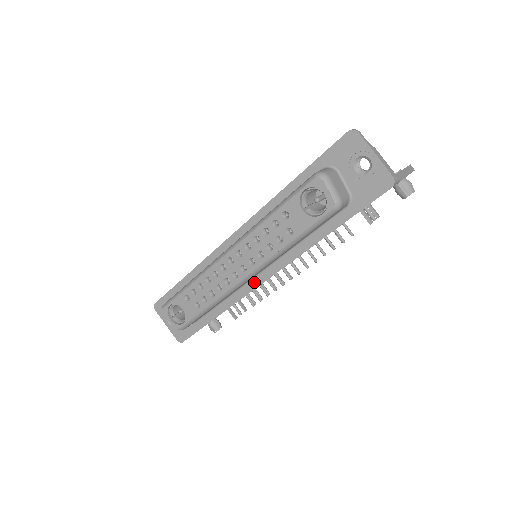
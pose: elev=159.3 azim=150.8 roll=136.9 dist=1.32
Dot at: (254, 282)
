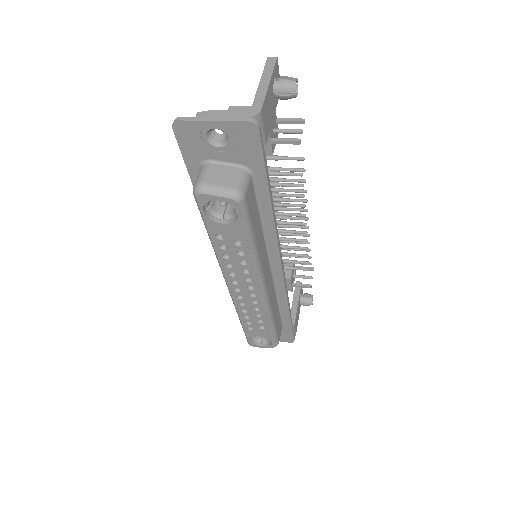
Dot at: (277, 276)
